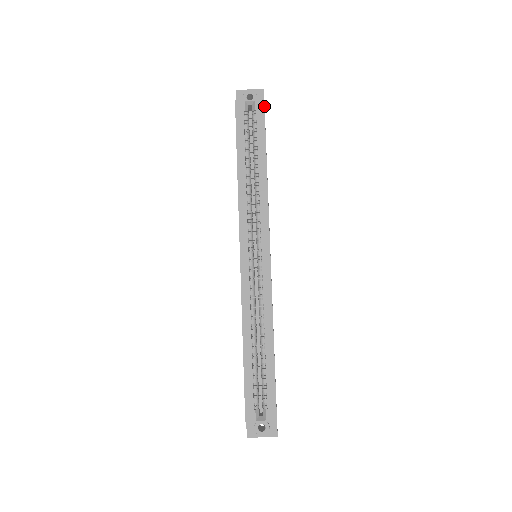
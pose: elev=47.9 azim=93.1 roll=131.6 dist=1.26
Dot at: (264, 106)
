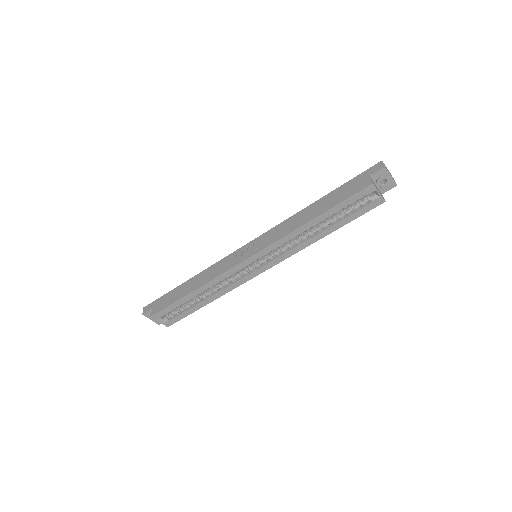
Dot at: occluded
